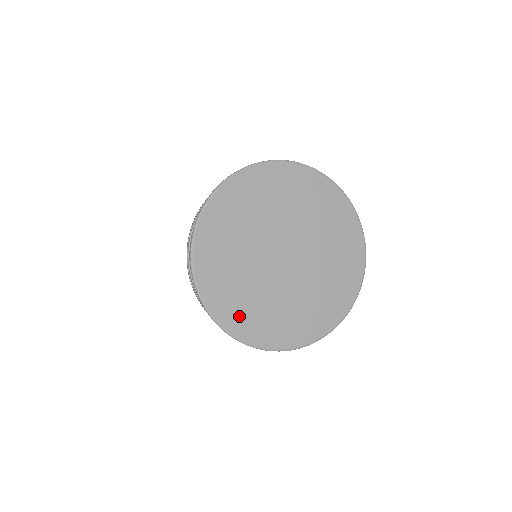
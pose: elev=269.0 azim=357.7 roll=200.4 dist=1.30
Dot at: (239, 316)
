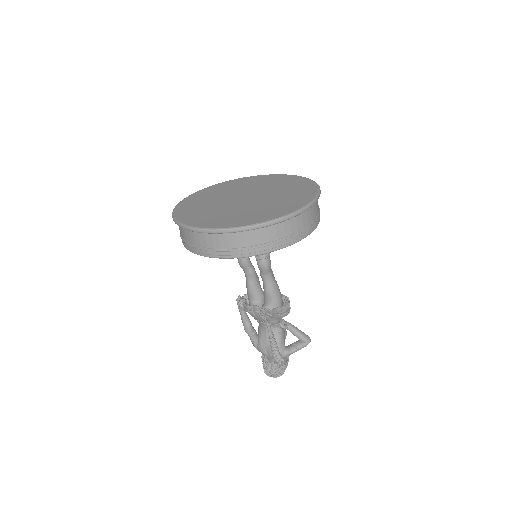
Dot at: (188, 212)
